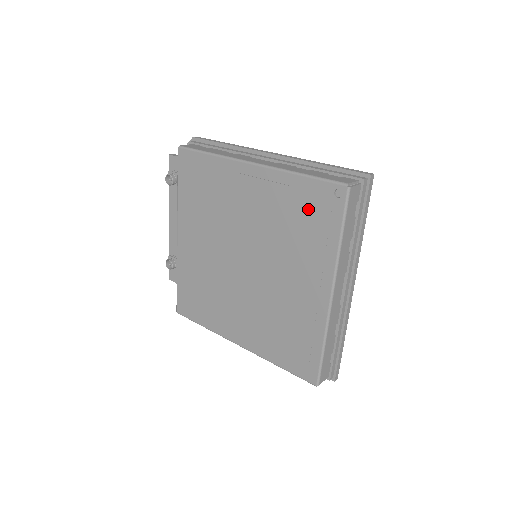
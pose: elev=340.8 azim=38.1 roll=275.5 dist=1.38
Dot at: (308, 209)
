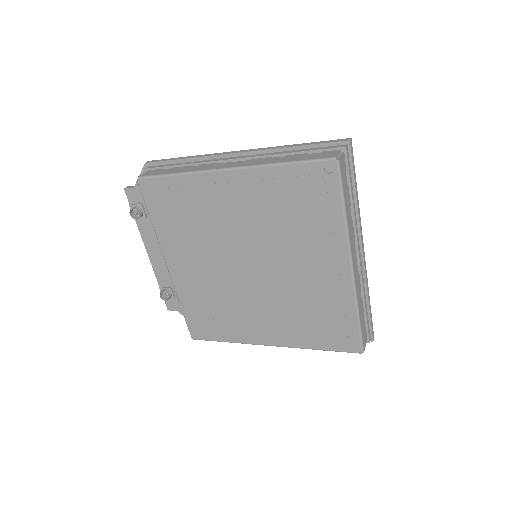
Dot at: (302, 194)
